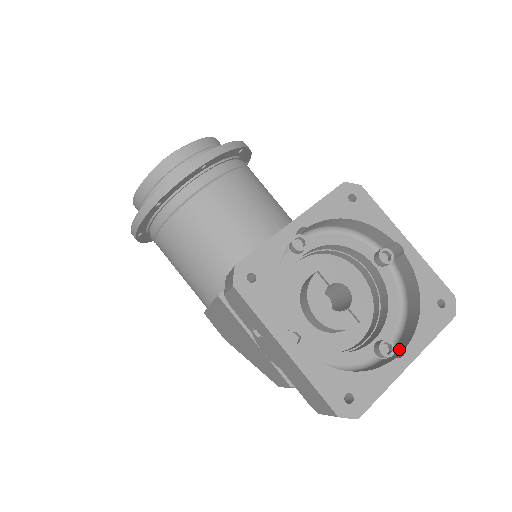
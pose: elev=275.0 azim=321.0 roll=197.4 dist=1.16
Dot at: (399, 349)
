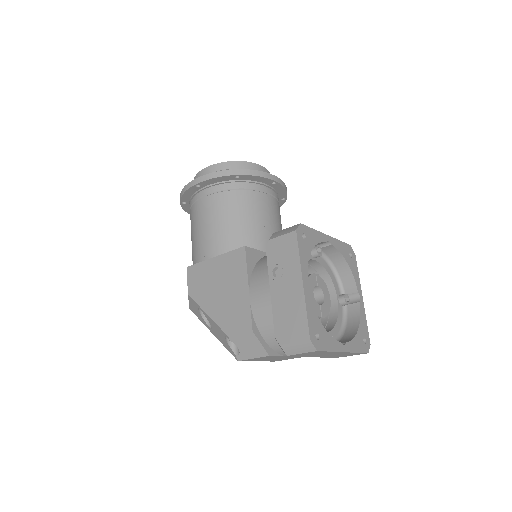
Dot at: occluded
